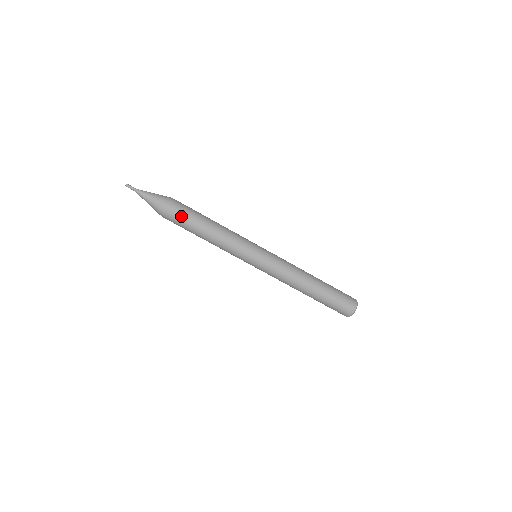
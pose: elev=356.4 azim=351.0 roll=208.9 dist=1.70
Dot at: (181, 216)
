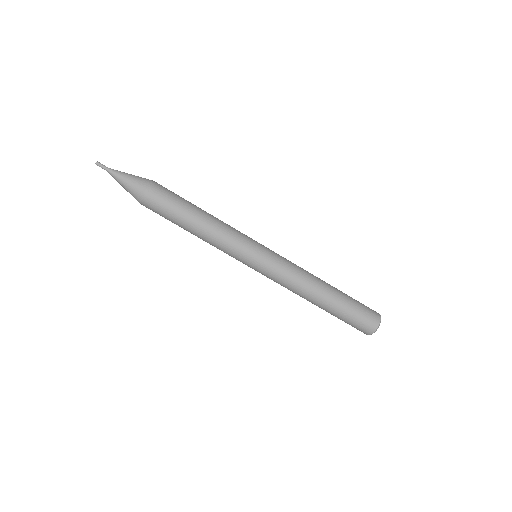
Dot at: (161, 206)
